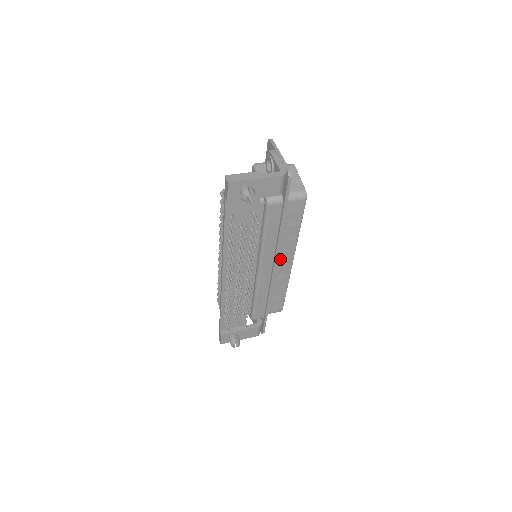
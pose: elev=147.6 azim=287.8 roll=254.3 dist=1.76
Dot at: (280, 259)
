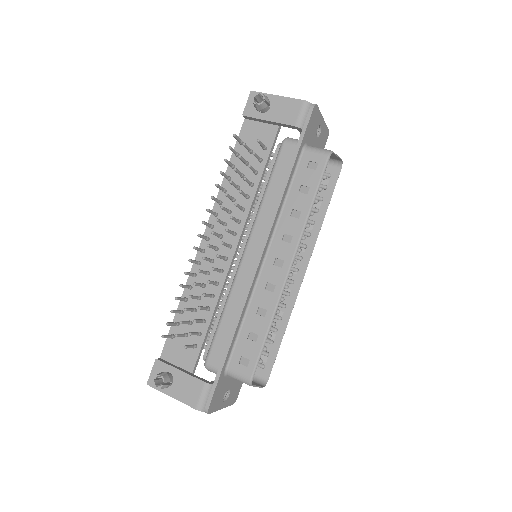
Dot at: (276, 250)
